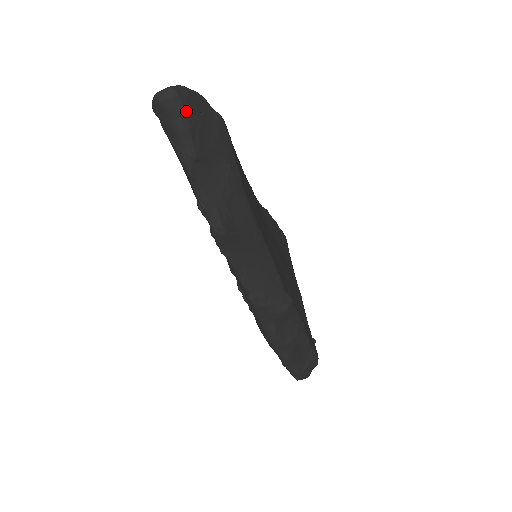
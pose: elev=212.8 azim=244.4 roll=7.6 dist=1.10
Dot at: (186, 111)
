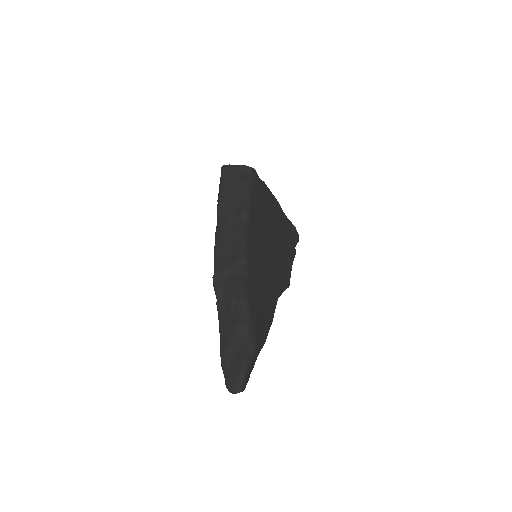
Dot at: occluded
